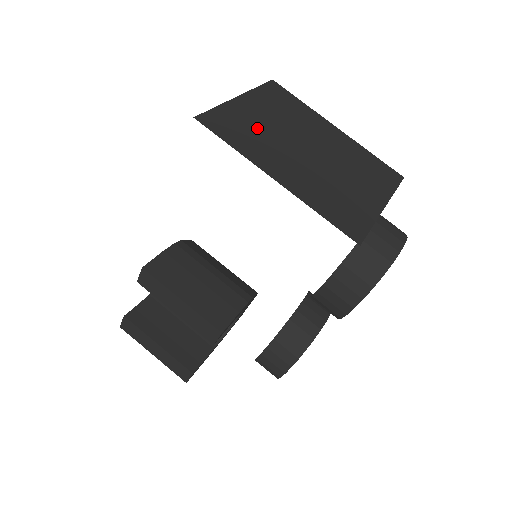
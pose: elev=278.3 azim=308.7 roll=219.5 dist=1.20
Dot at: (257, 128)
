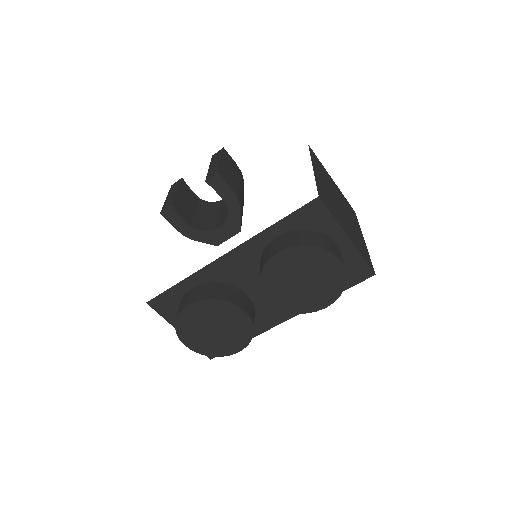
Dot at: (327, 178)
